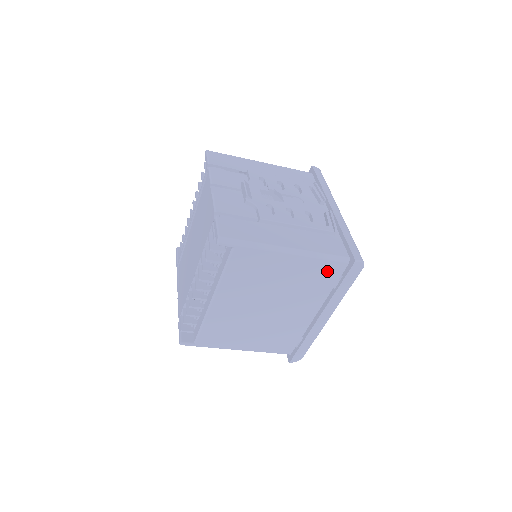
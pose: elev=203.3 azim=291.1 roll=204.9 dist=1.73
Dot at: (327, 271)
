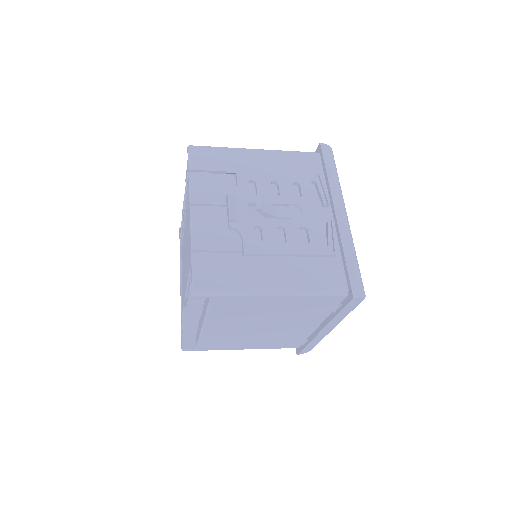
Dot at: (323, 302)
